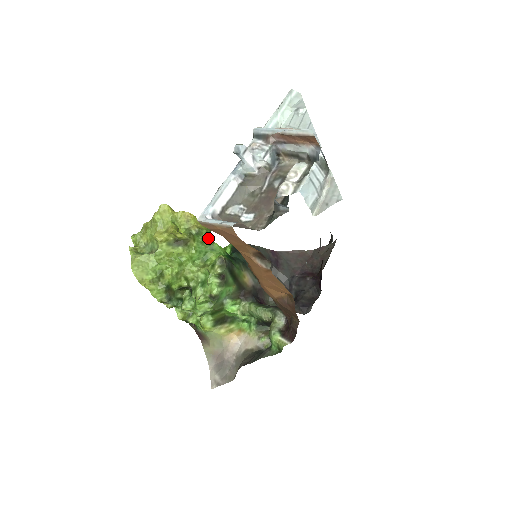
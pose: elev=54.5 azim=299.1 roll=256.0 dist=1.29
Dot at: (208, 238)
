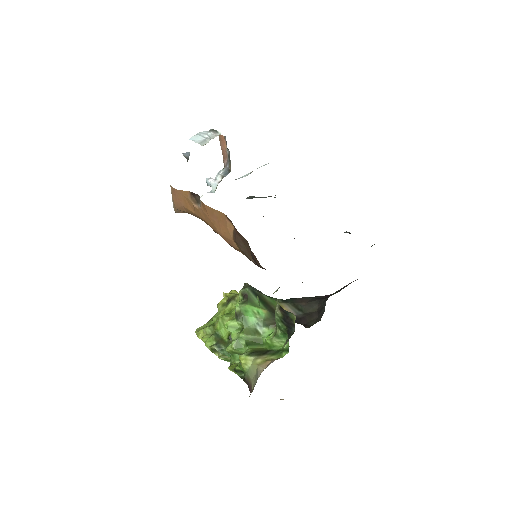
Dot at: occluded
